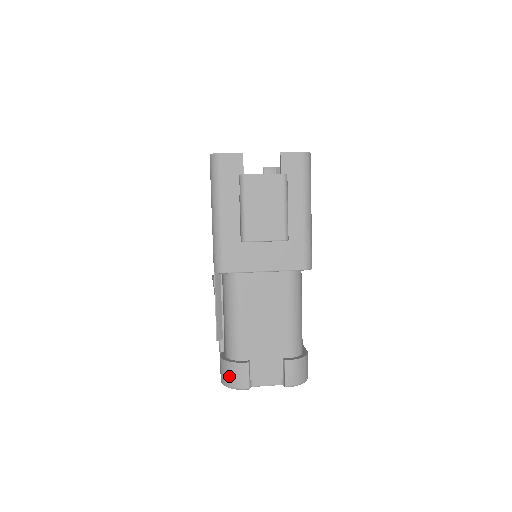
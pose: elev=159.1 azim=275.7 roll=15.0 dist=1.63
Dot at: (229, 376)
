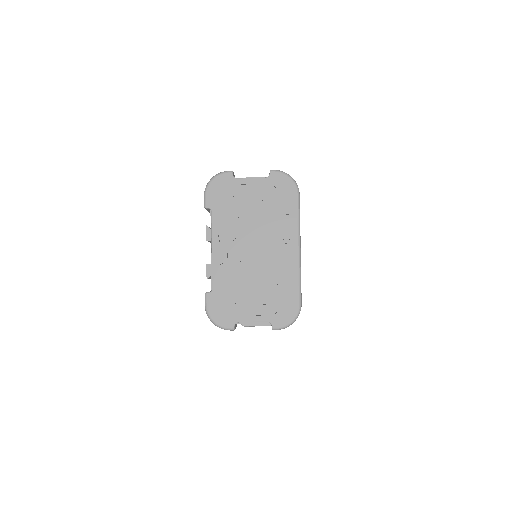
Dot at: occluded
